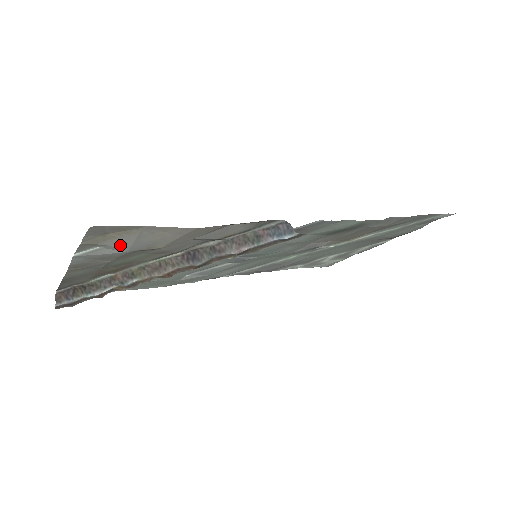
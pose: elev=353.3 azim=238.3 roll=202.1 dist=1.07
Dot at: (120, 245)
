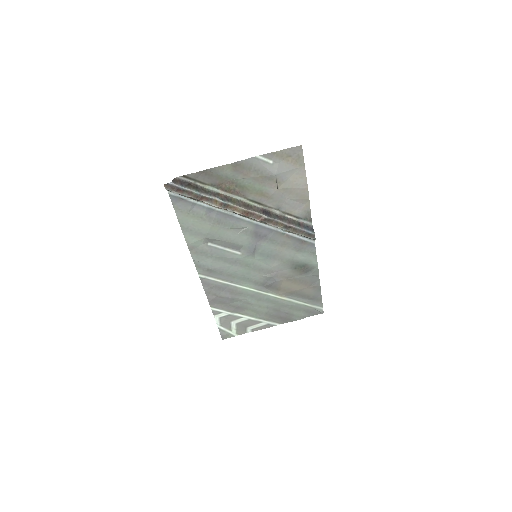
Dot at: (281, 168)
